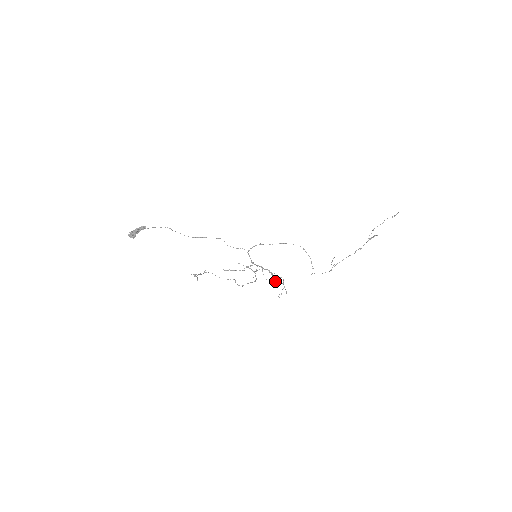
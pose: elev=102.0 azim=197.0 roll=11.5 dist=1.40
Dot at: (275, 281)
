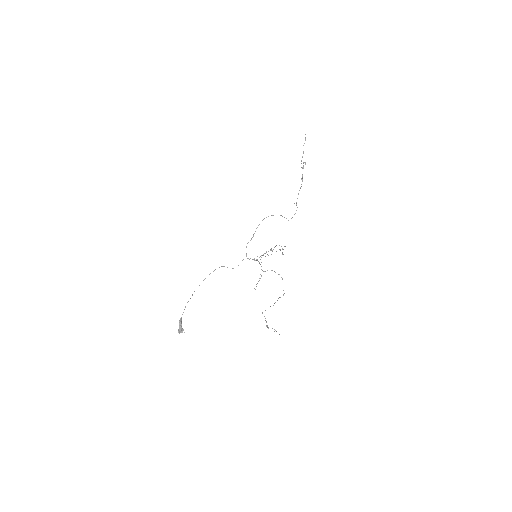
Dot at: (273, 249)
